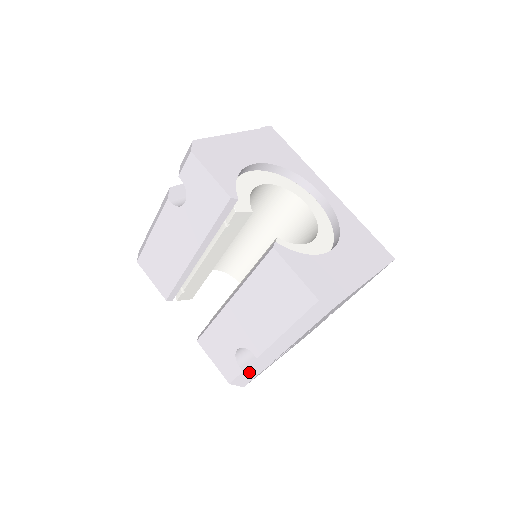
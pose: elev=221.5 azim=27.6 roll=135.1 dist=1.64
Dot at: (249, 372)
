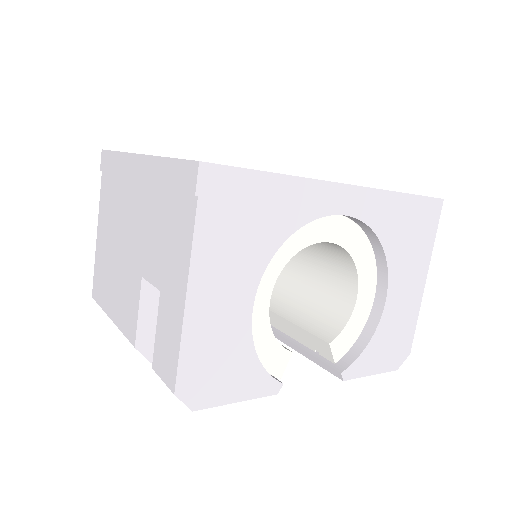
Dot at: occluded
